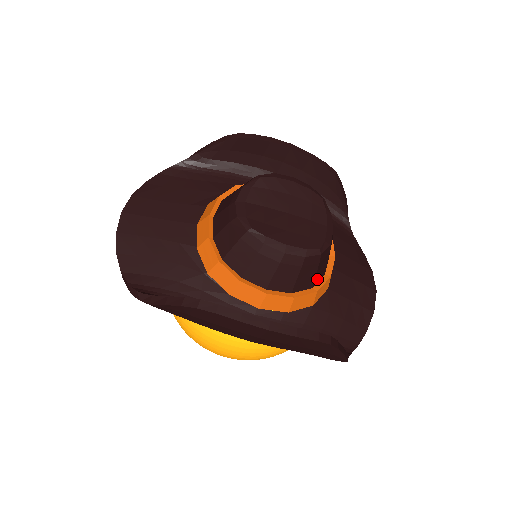
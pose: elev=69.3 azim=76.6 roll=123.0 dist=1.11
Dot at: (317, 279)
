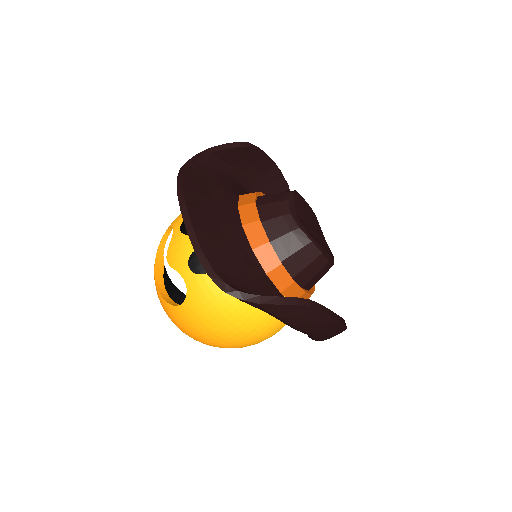
Dot at: occluded
